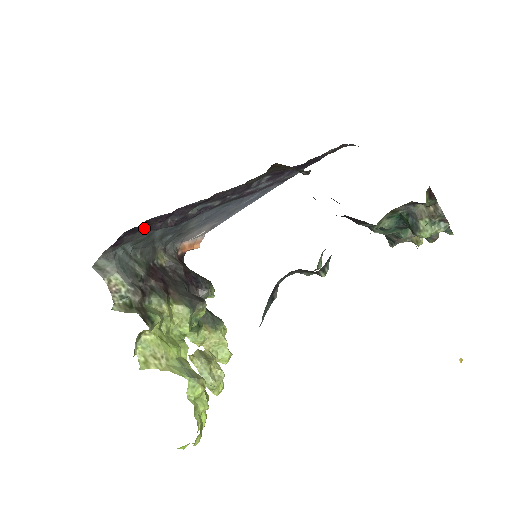
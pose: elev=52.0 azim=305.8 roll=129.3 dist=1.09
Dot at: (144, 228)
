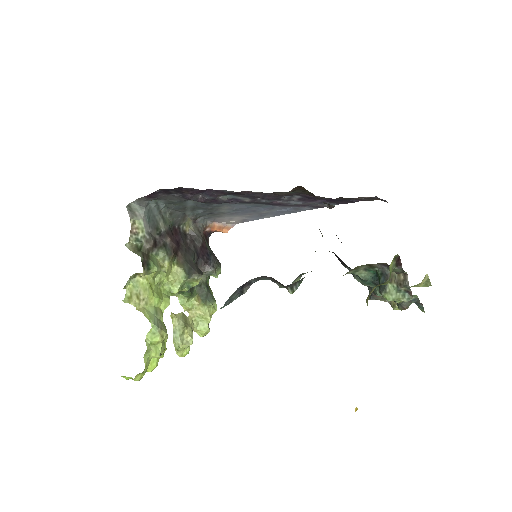
Dot at: (177, 193)
